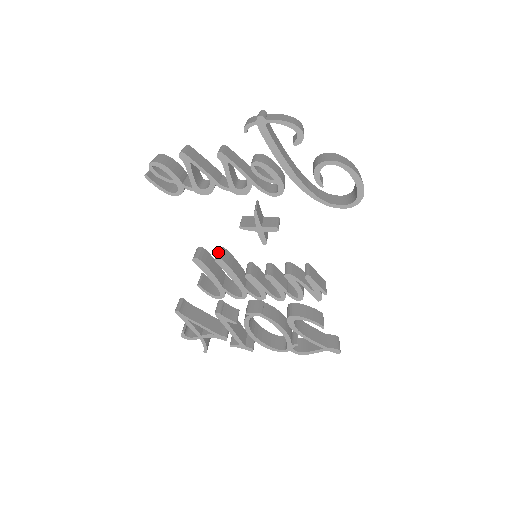
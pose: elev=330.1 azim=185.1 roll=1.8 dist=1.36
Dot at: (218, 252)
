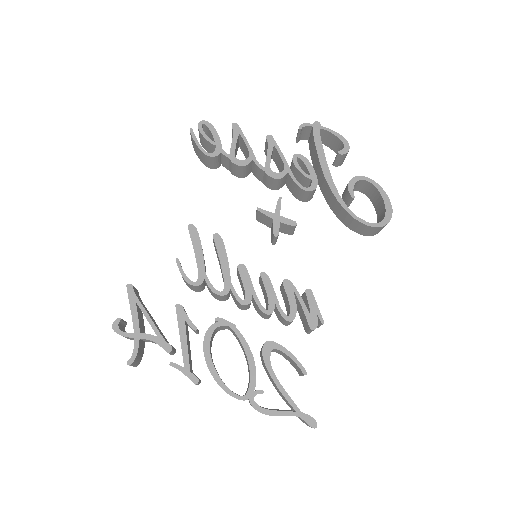
Dot at: occluded
